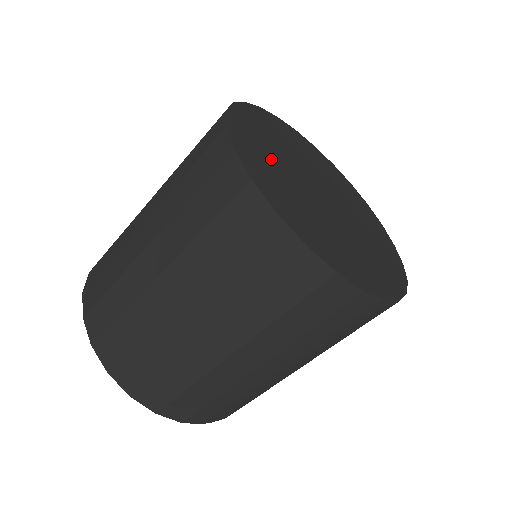
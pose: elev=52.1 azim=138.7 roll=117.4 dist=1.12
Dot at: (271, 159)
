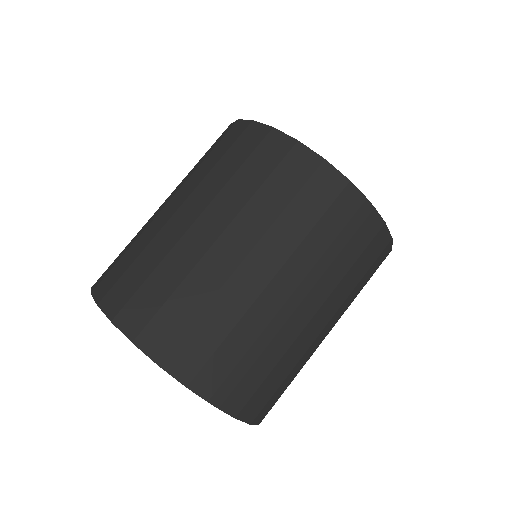
Dot at: occluded
